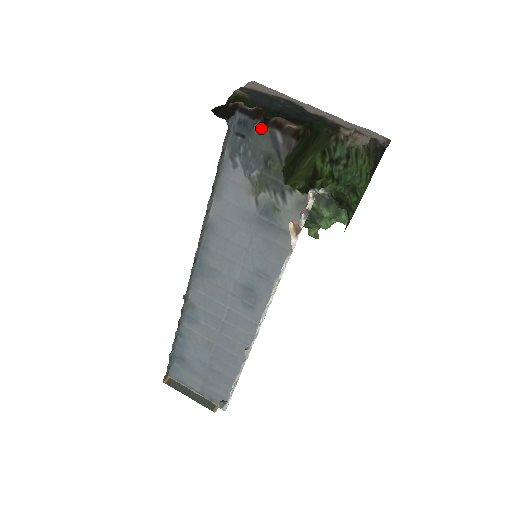
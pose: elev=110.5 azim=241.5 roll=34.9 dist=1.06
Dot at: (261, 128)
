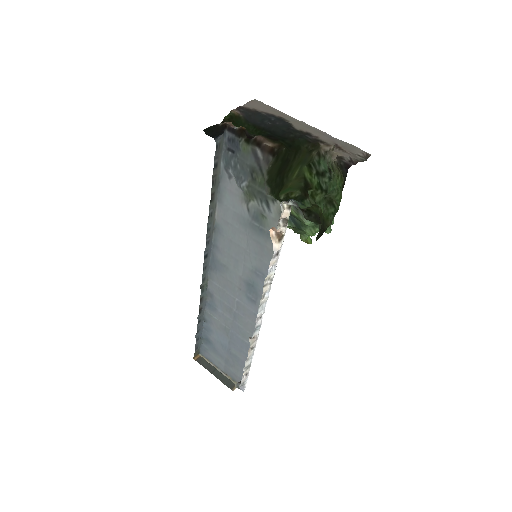
Dot at: (245, 145)
